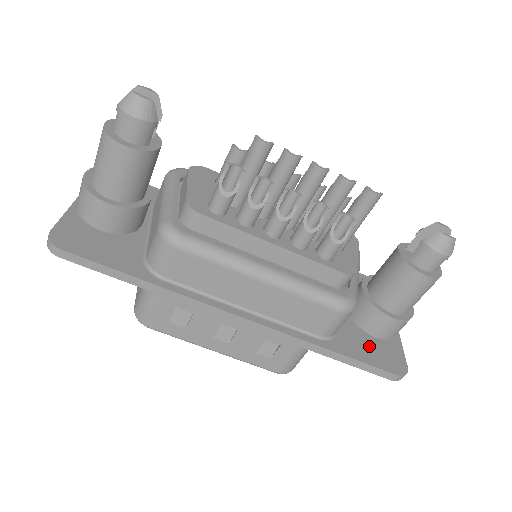
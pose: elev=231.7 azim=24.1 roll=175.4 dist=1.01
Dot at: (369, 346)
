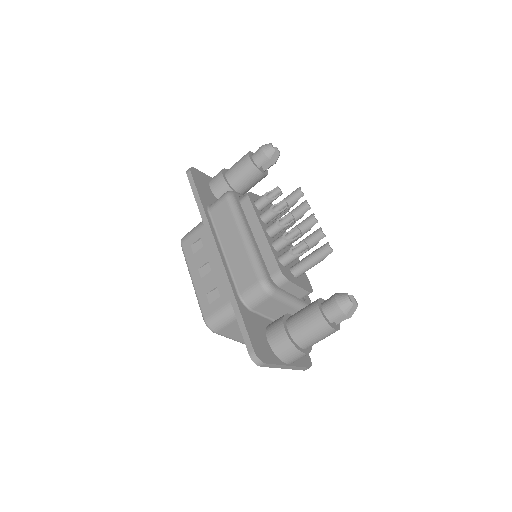
Dot at: (259, 334)
